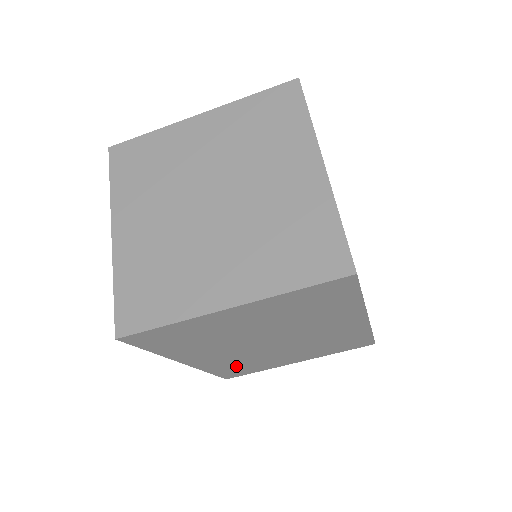
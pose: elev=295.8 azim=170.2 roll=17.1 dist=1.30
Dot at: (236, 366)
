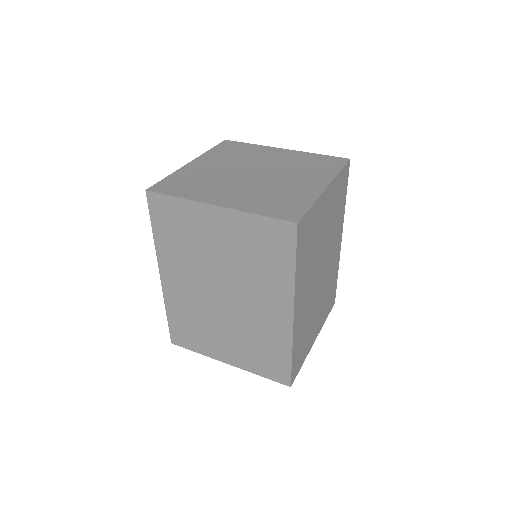
Dot at: (301, 339)
